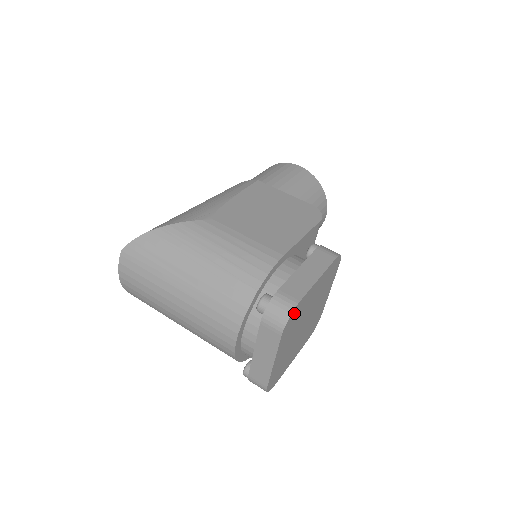
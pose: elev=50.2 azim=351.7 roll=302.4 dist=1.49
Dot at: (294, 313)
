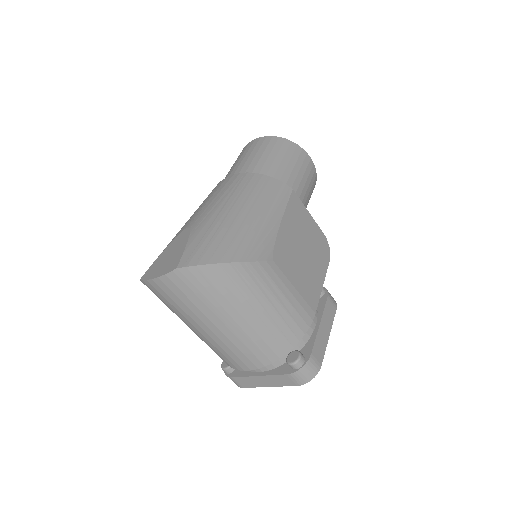
Dot at: occluded
